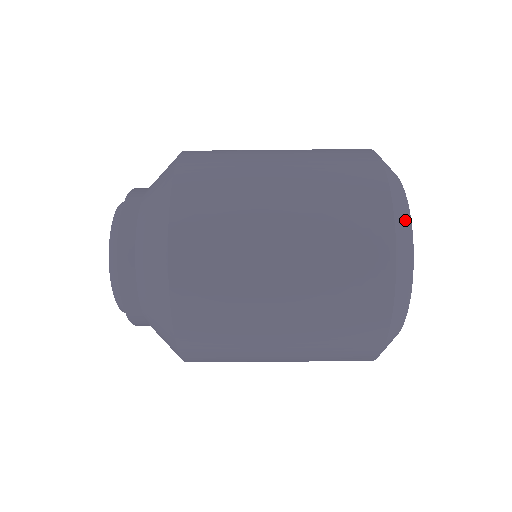
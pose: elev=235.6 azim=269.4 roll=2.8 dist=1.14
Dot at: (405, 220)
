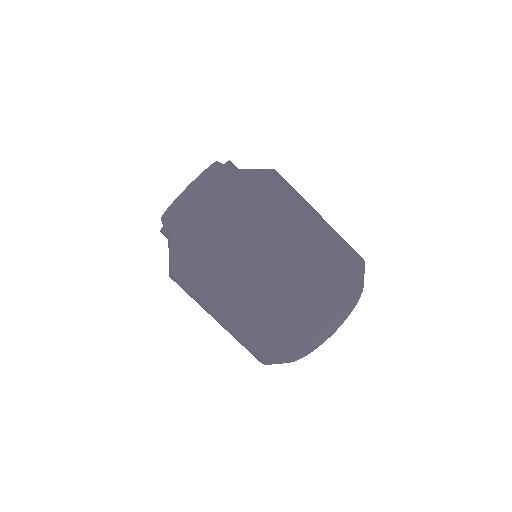
Dot at: (327, 335)
